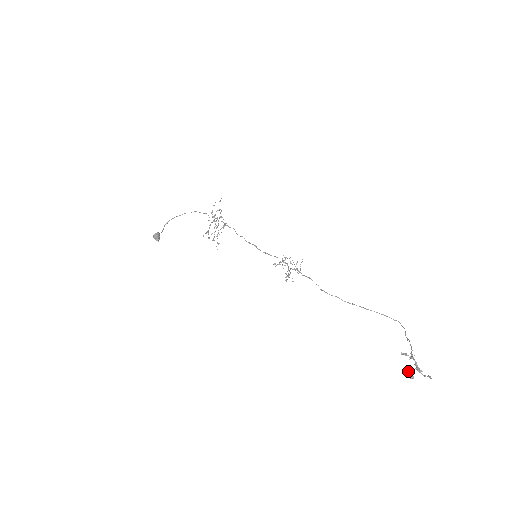
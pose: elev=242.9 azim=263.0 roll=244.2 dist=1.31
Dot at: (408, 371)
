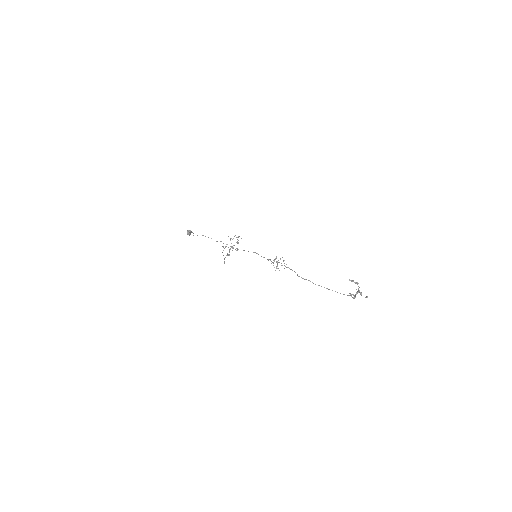
Dot at: occluded
